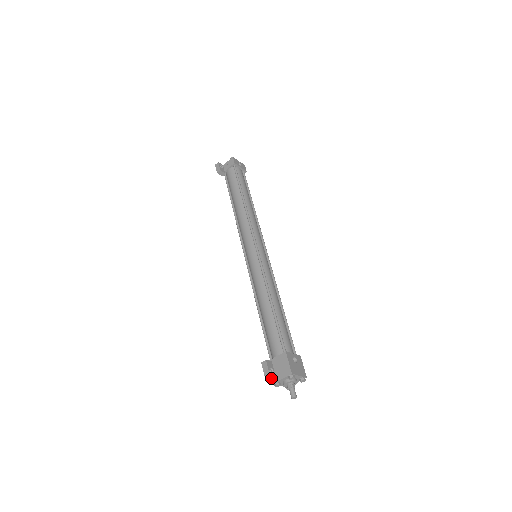
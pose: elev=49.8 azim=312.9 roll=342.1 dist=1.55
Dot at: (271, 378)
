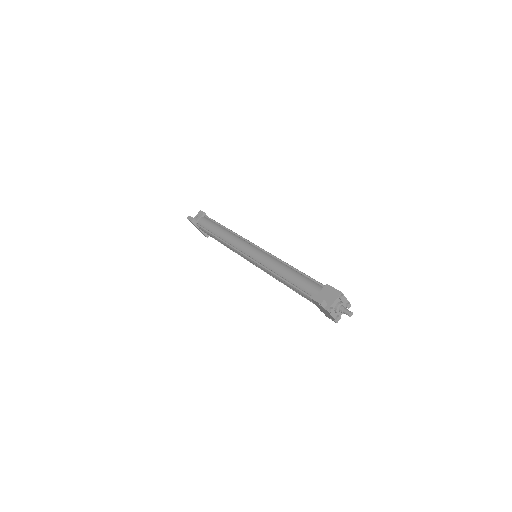
Dot at: (324, 306)
